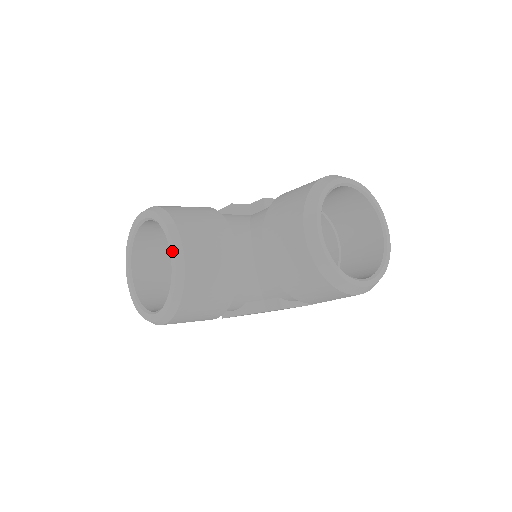
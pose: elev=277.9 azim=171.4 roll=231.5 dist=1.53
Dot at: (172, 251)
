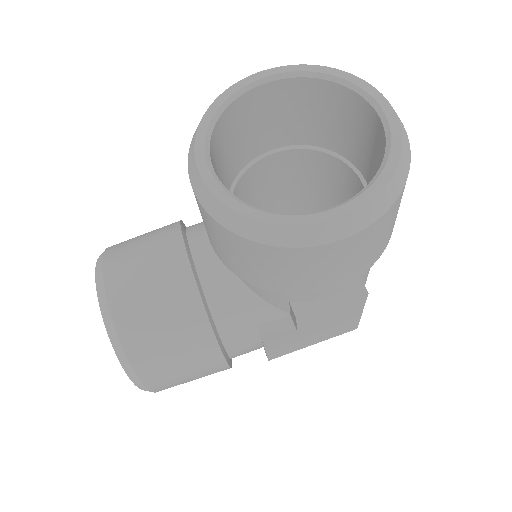
Dot at: (98, 292)
